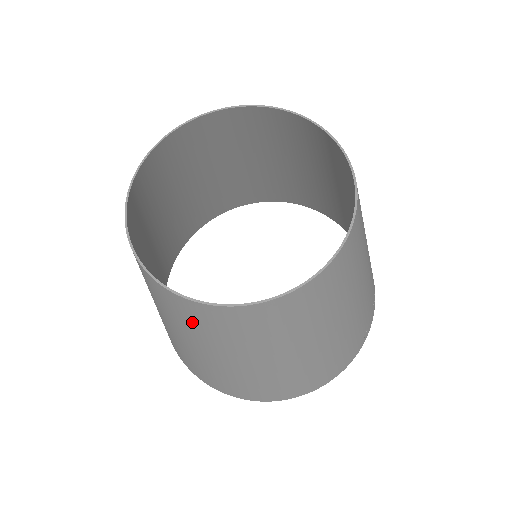
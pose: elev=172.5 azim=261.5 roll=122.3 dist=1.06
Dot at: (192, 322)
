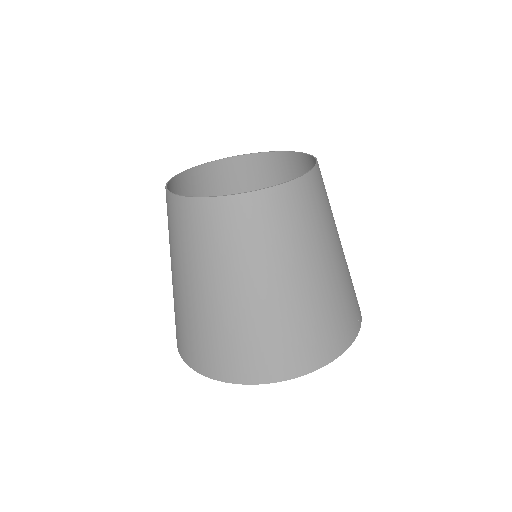
Dot at: (188, 233)
